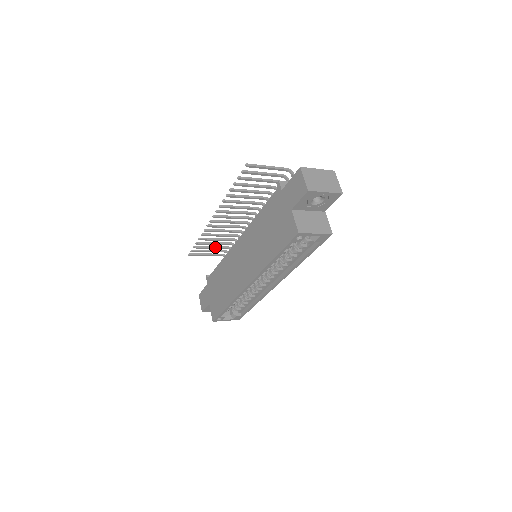
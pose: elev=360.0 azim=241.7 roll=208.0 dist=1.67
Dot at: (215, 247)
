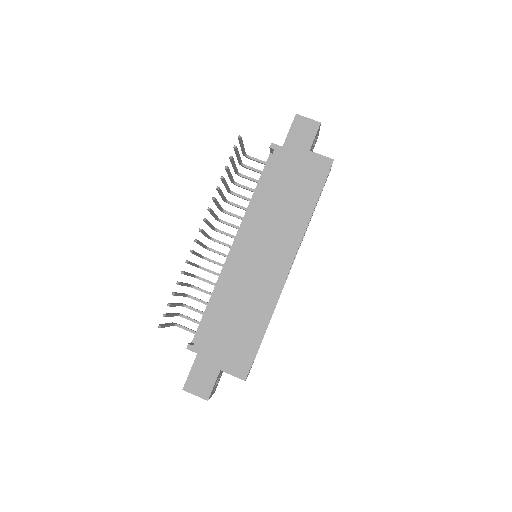
Dot at: (177, 304)
